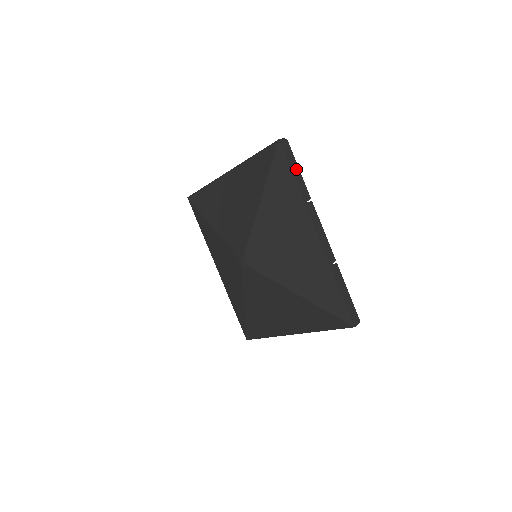
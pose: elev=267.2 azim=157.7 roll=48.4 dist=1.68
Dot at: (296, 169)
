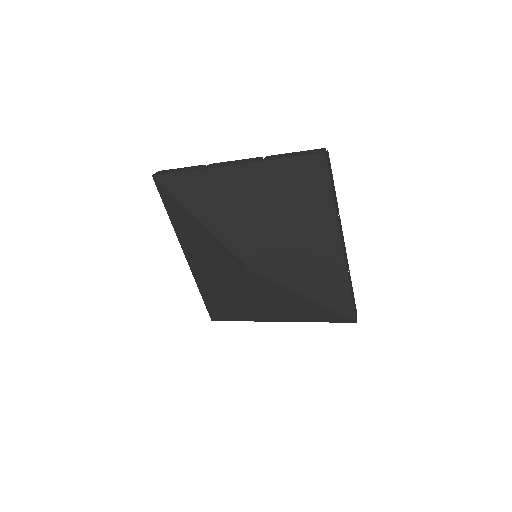
Dot at: (333, 183)
